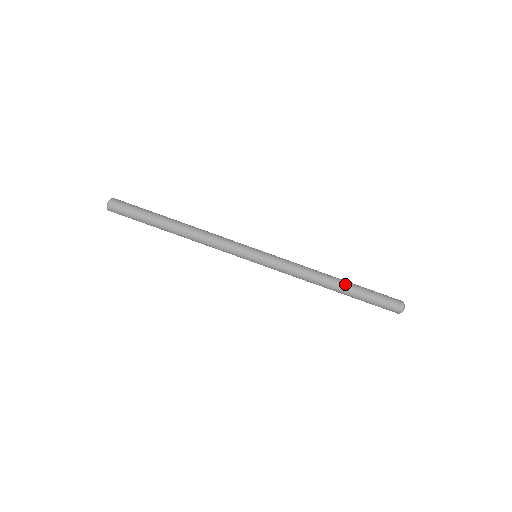
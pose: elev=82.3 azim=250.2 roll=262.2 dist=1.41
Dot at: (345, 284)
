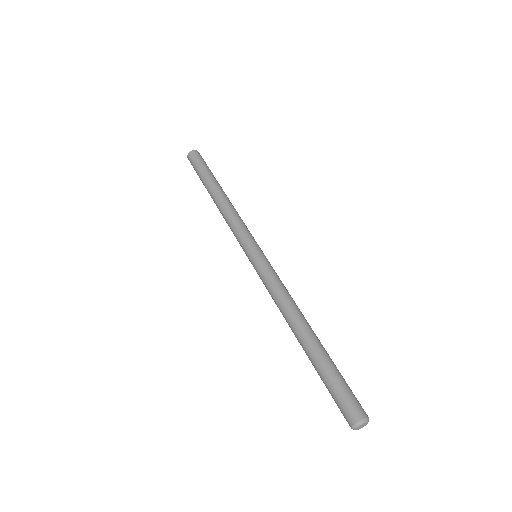
Dot at: (319, 340)
